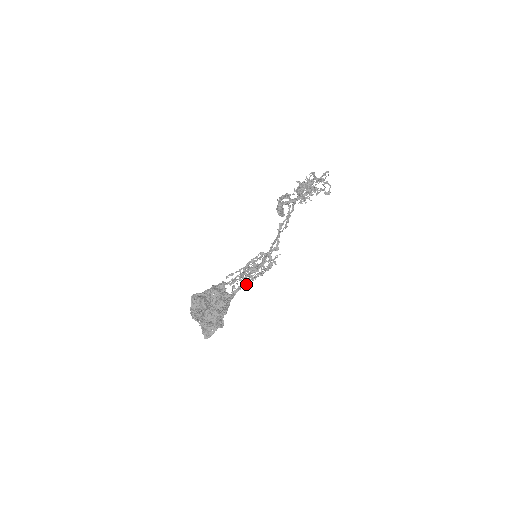
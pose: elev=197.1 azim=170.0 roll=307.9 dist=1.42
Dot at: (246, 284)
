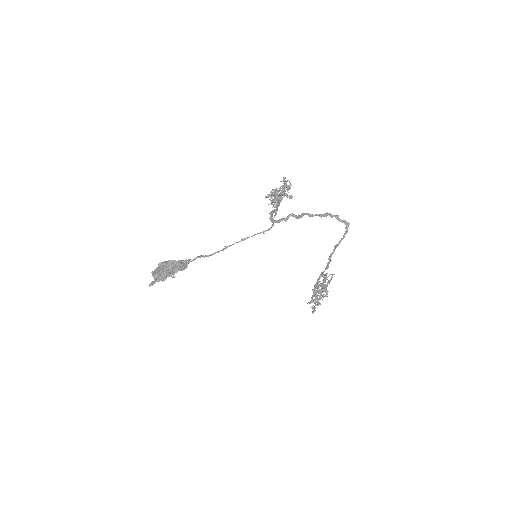
Dot at: (318, 303)
